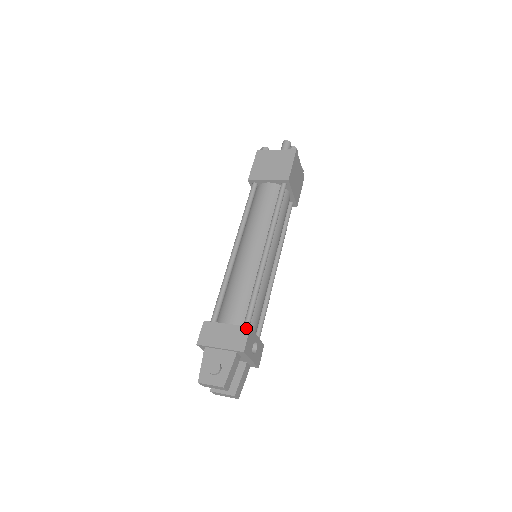
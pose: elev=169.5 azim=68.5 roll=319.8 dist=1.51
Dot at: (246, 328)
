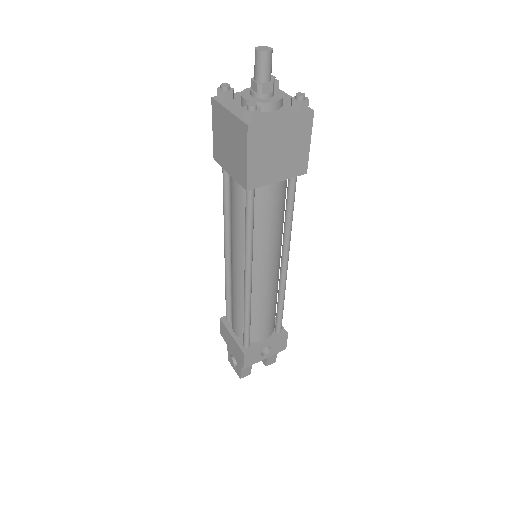
Dot at: (241, 352)
